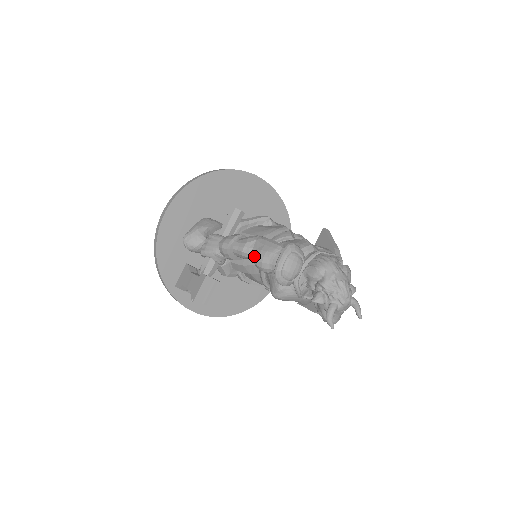
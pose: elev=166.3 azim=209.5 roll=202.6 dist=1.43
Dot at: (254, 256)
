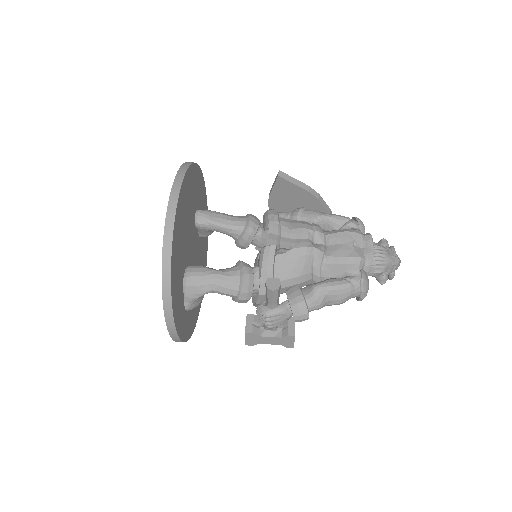
Dot at: occluded
